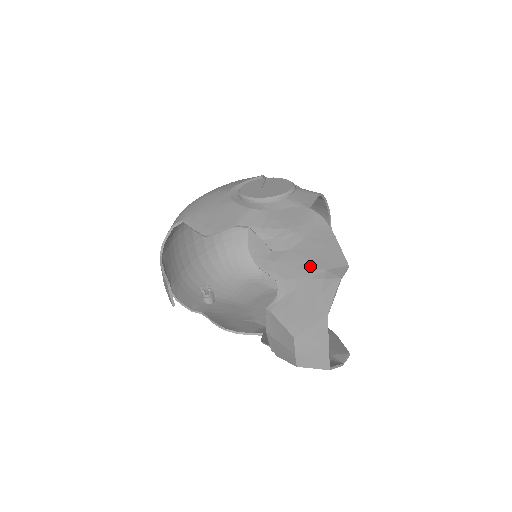
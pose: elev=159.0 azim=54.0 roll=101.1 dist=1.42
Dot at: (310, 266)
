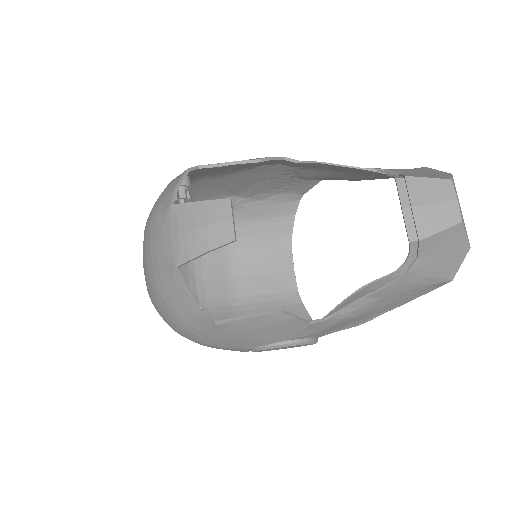
Dot at: occluded
